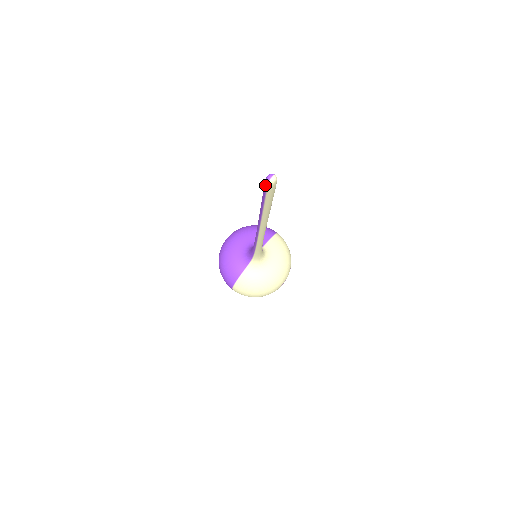
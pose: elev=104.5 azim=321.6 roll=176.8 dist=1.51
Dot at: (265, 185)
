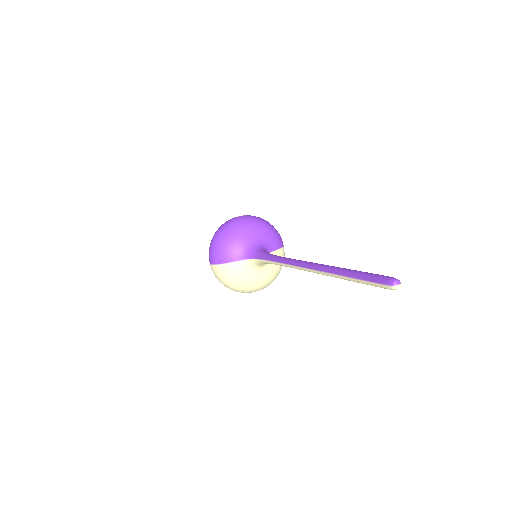
Dot at: (382, 281)
